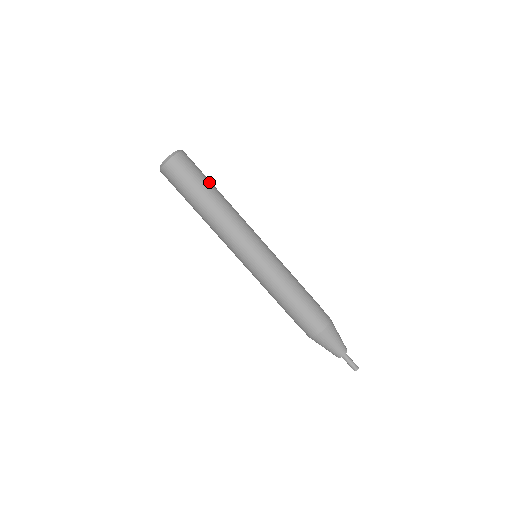
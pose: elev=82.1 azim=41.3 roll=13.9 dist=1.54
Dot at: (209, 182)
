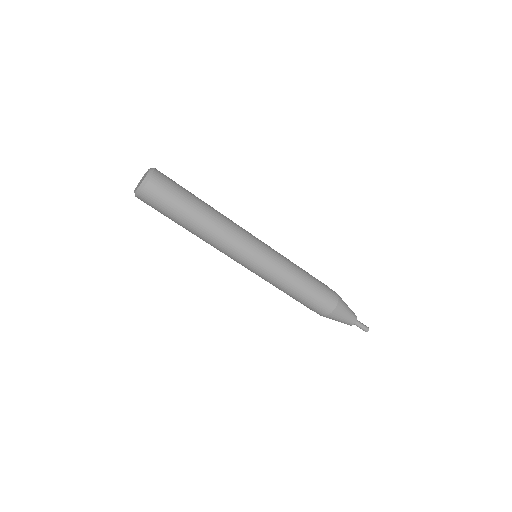
Dot at: (192, 194)
